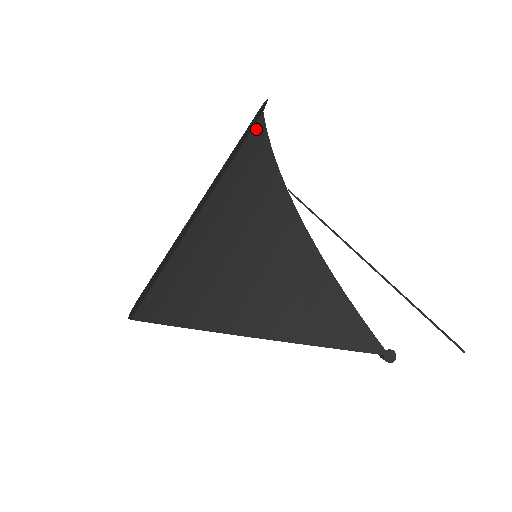
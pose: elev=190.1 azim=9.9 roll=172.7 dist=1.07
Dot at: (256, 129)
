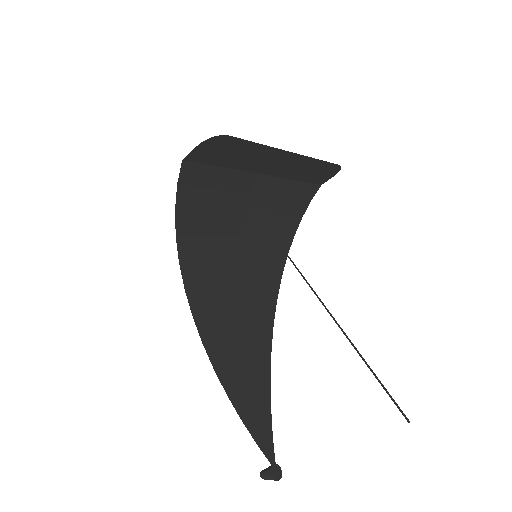
Dot at: (312, 188)
